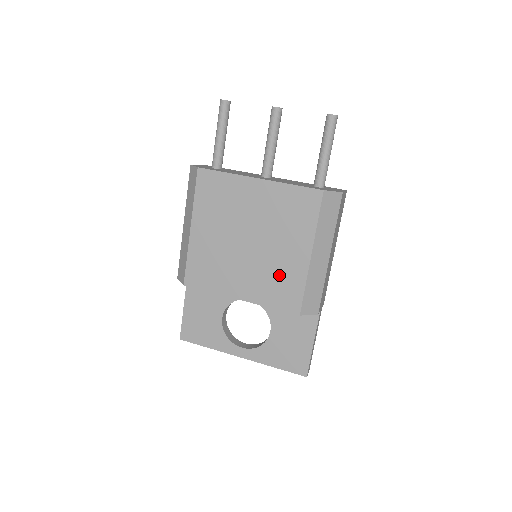
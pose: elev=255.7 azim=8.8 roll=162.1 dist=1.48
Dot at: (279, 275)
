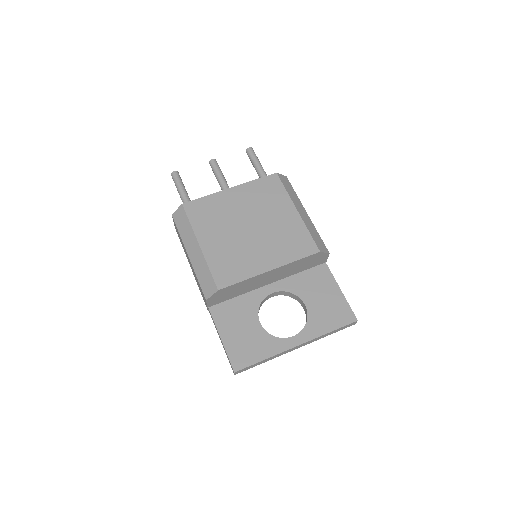
Dot at: (286, 235)
